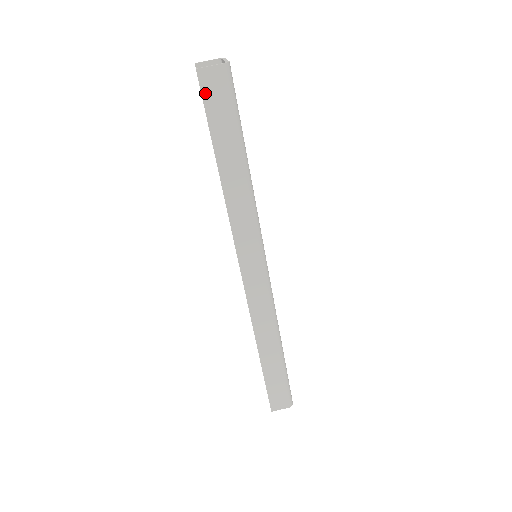
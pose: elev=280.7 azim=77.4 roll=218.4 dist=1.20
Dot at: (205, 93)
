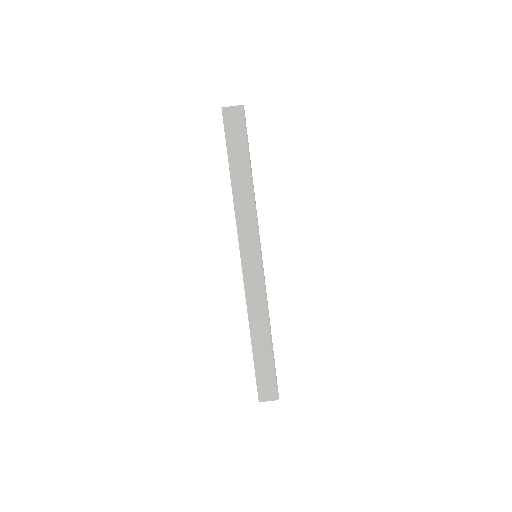
Dot at: (226, 123)
